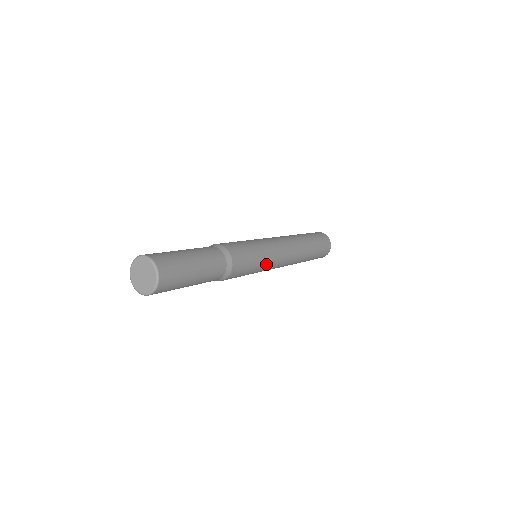
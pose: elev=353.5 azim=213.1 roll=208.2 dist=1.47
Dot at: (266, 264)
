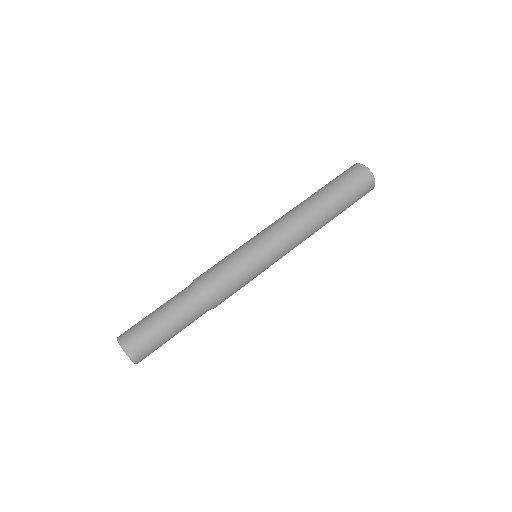
Dot at: occluded
